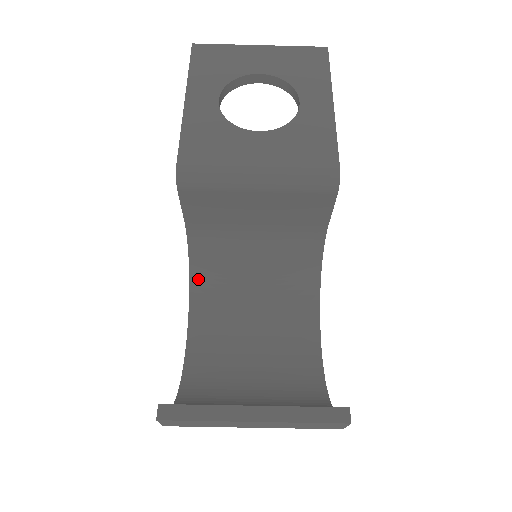
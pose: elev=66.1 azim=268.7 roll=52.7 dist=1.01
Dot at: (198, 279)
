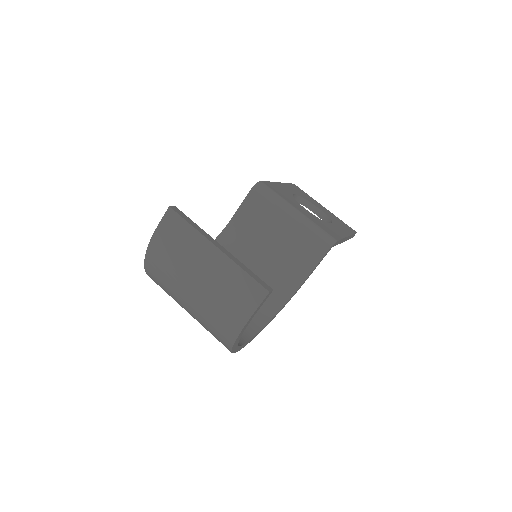
Dot at: occluded
